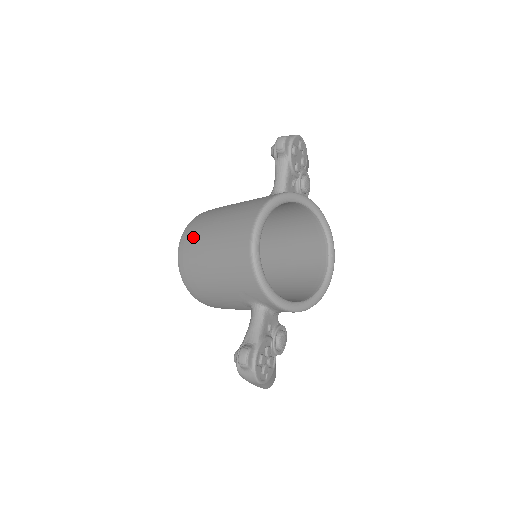
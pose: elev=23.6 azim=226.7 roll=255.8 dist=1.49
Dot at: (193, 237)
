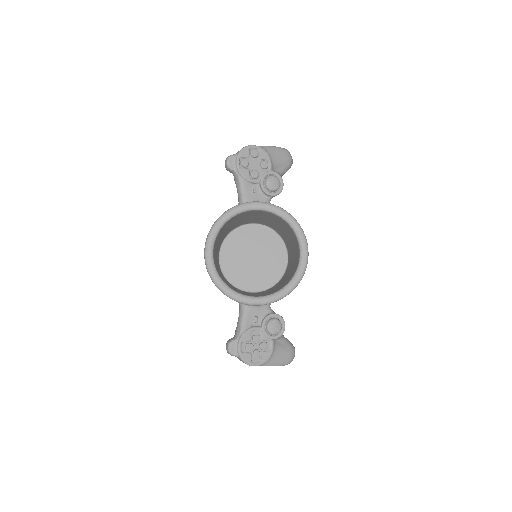
Dot at: occluded
